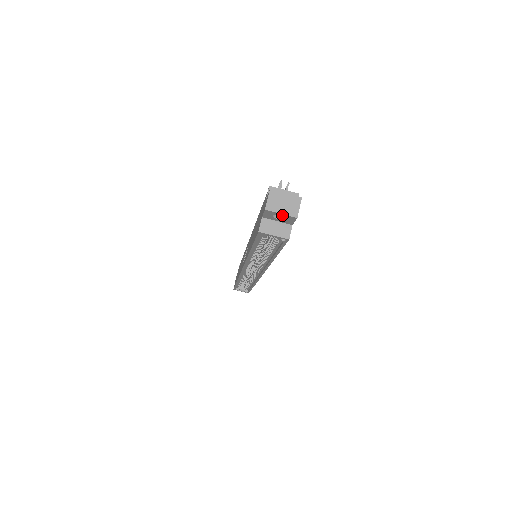
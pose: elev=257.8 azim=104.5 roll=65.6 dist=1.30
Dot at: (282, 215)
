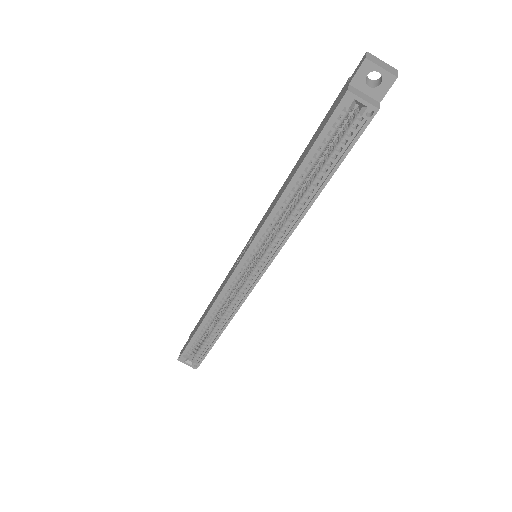
Dot at: (381, 72)
